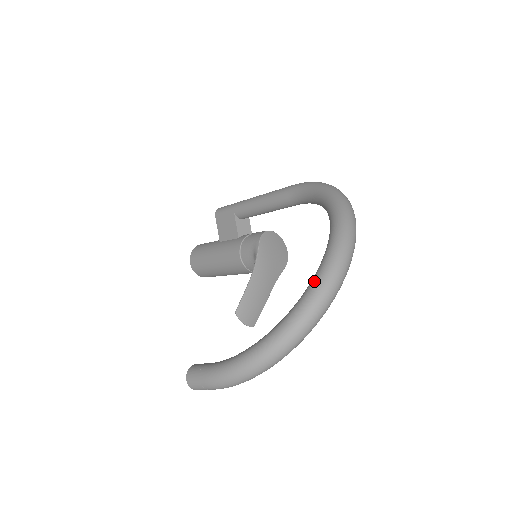
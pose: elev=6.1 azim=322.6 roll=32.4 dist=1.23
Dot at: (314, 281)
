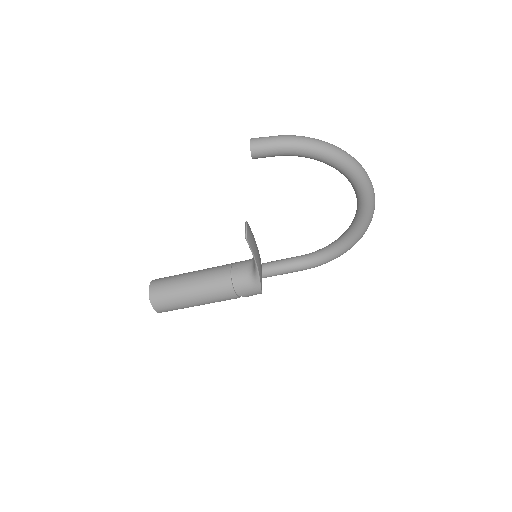
Dot at: occluded
